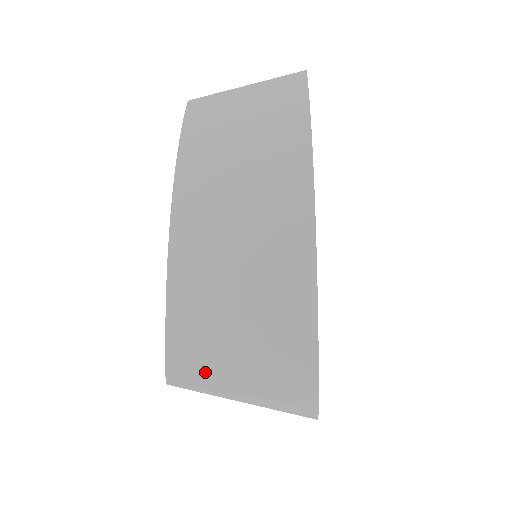
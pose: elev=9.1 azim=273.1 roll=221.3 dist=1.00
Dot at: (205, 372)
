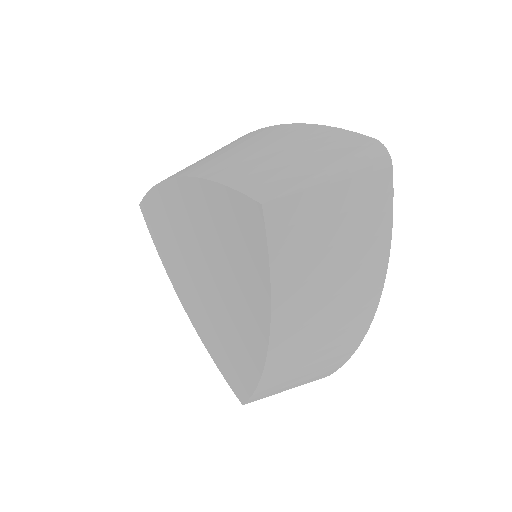
Dot at: (272, 394)
